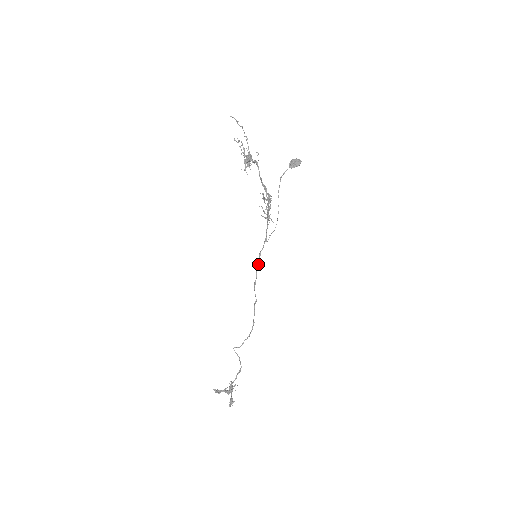
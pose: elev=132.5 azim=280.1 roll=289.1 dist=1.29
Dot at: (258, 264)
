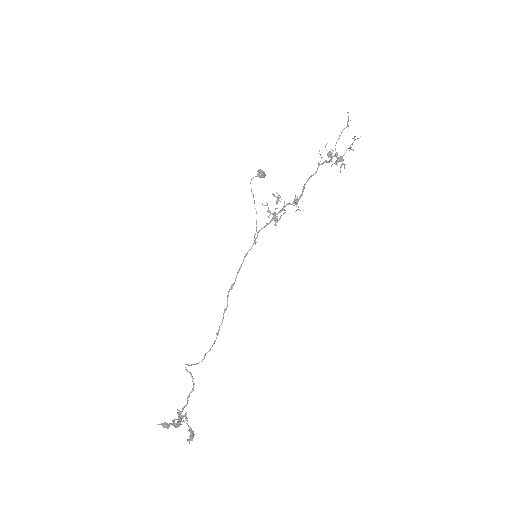
Dot at: (241, 266)
